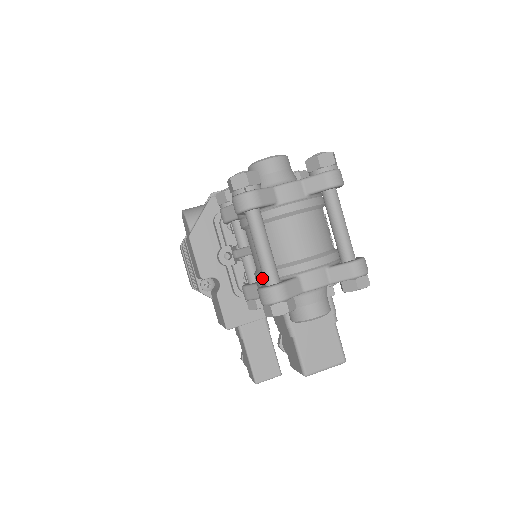
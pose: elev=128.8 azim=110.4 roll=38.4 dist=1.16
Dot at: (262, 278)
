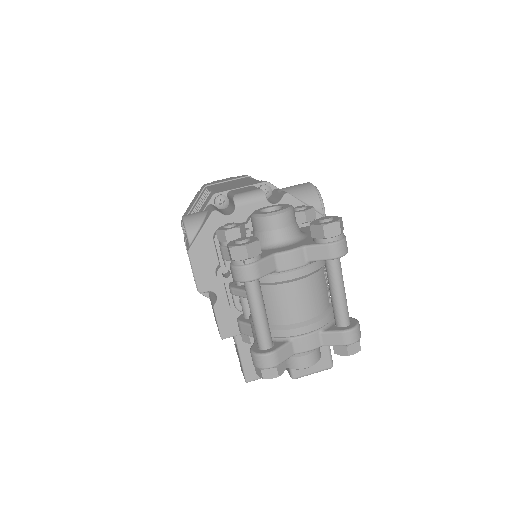
Dot at: occluded
